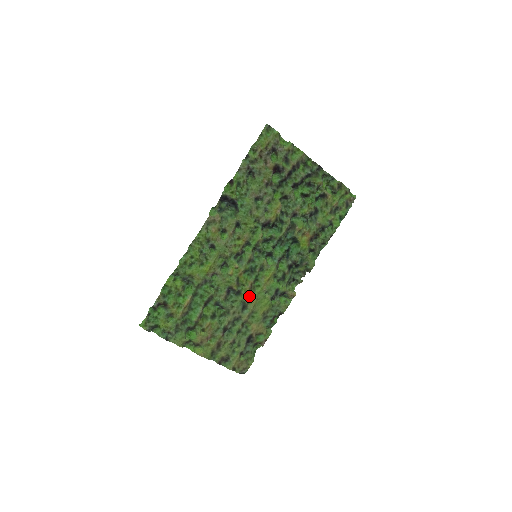
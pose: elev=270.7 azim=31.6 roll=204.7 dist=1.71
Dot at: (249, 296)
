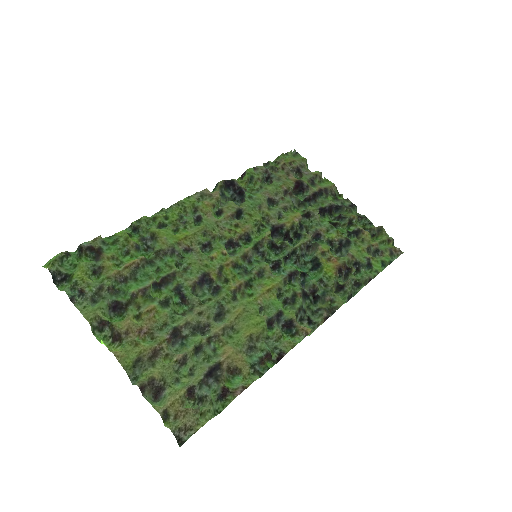
Dot at: (232, 301)
